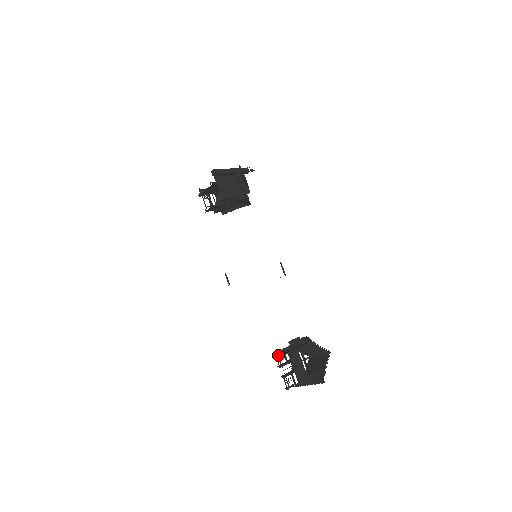
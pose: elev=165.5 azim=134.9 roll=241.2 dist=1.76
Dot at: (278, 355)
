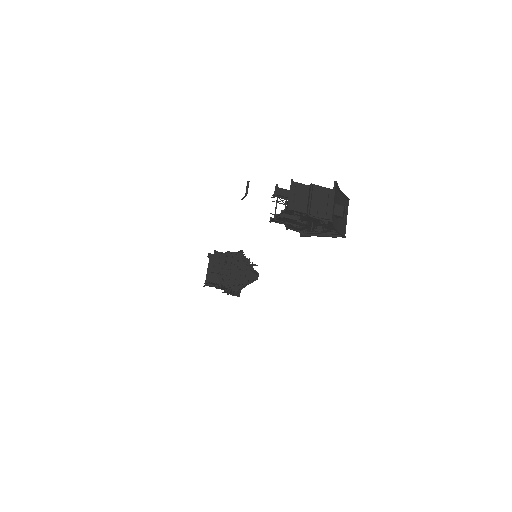
Dot at: occluded
